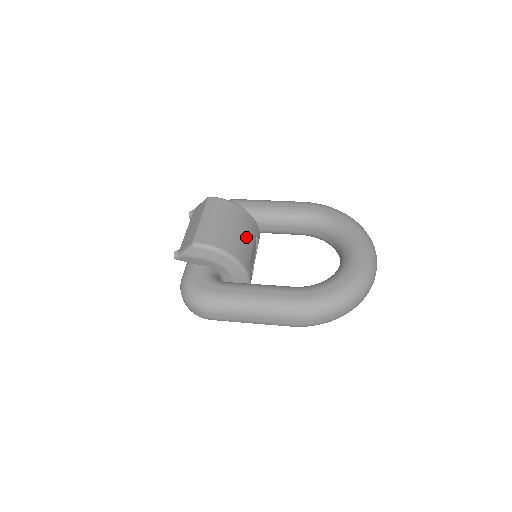
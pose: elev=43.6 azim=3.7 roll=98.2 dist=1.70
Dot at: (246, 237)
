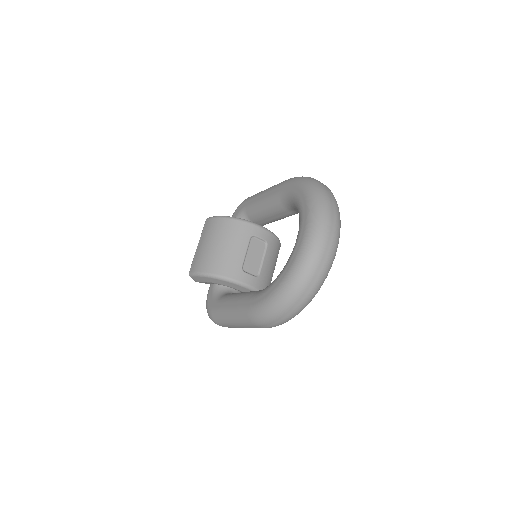
Dot at: (232, 247)
